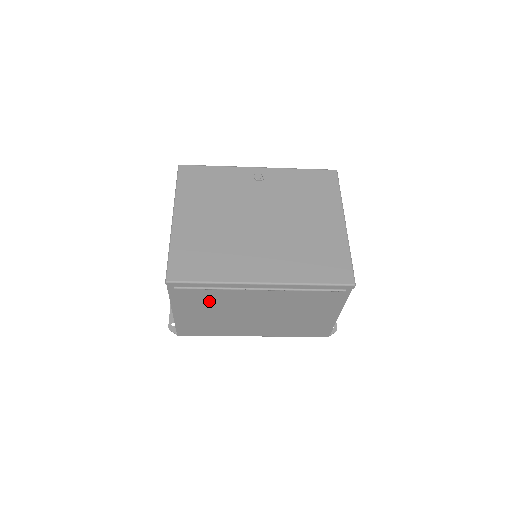
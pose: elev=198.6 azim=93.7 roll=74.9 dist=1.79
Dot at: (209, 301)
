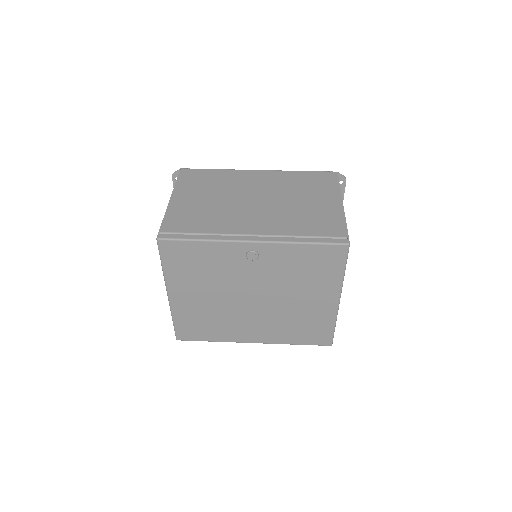
Dot at: occluded
